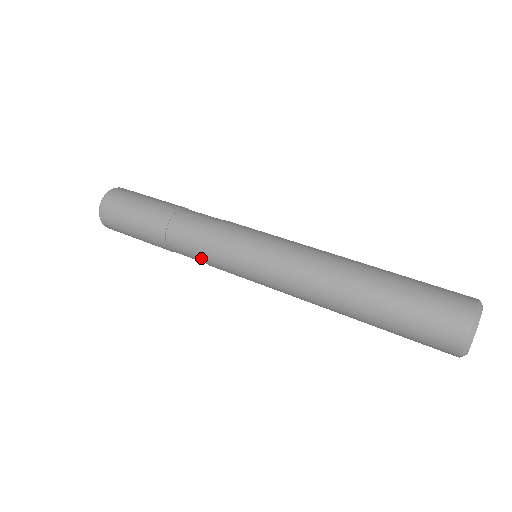
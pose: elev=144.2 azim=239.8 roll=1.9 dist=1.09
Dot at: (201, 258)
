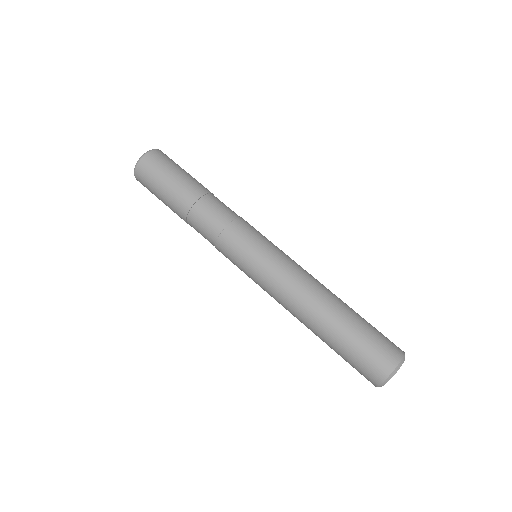
Dot at: occluded
